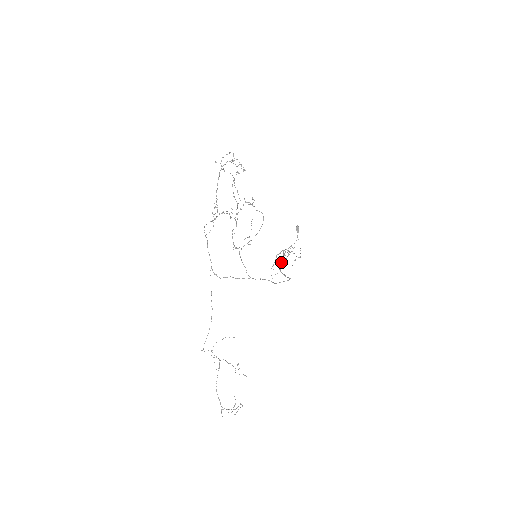
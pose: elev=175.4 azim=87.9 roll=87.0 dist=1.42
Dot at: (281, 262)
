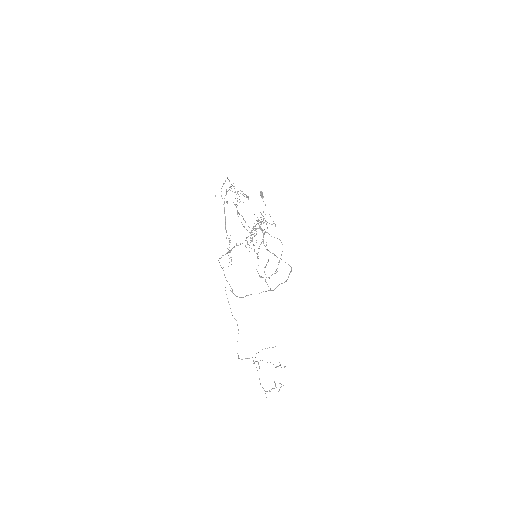
Dot at: (262, 239)
